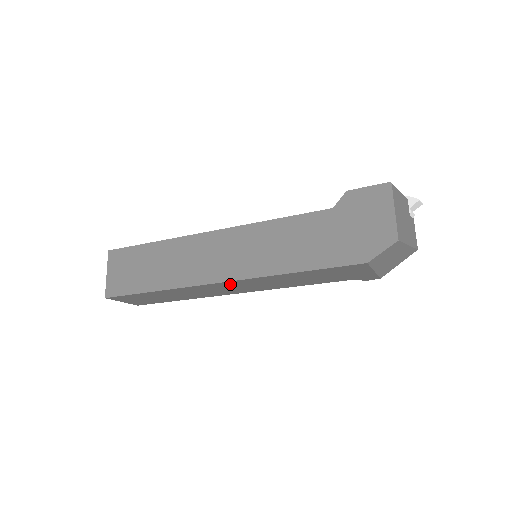
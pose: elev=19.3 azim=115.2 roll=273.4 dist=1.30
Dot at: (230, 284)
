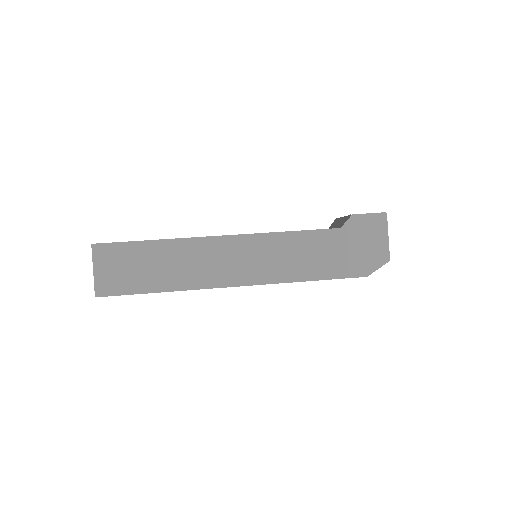
Dot at: occluded
